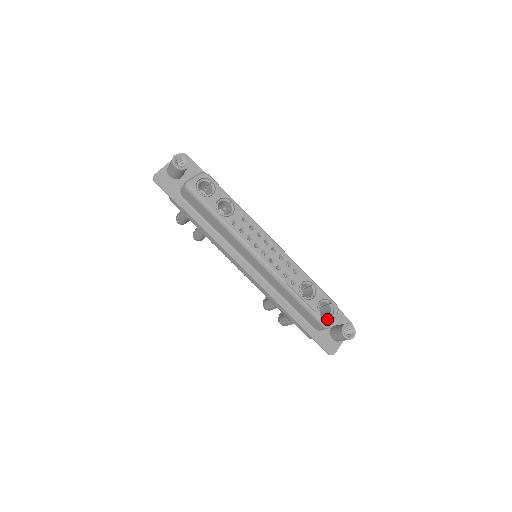
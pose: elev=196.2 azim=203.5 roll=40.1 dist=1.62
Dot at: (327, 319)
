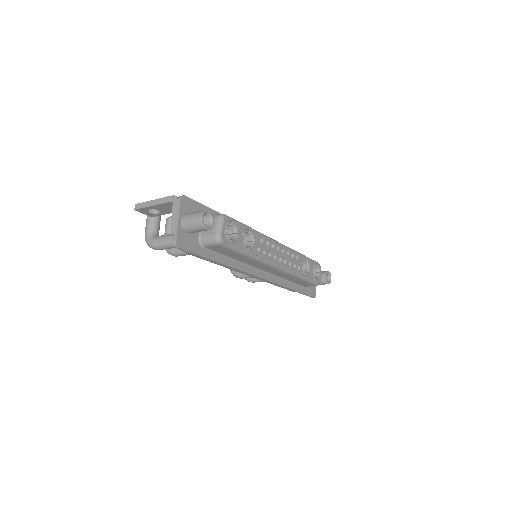
Dot at: (319, 279)
